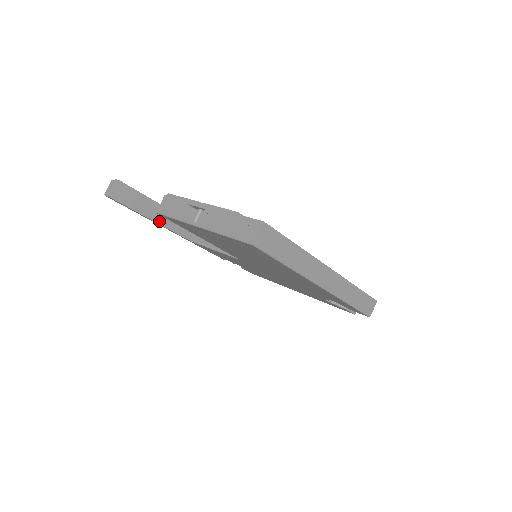
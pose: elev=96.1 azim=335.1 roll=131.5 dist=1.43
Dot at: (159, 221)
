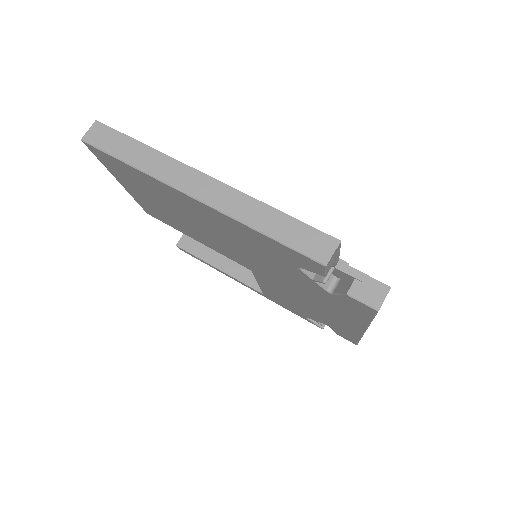
Dot at: (224, 270)
